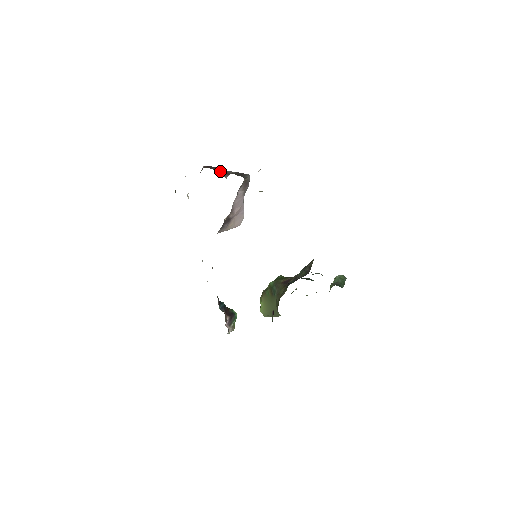
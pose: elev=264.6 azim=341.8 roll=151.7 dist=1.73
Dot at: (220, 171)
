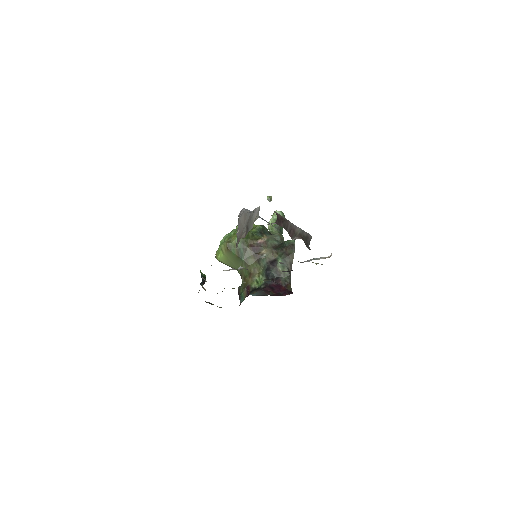
Dot at: (289, 231)
